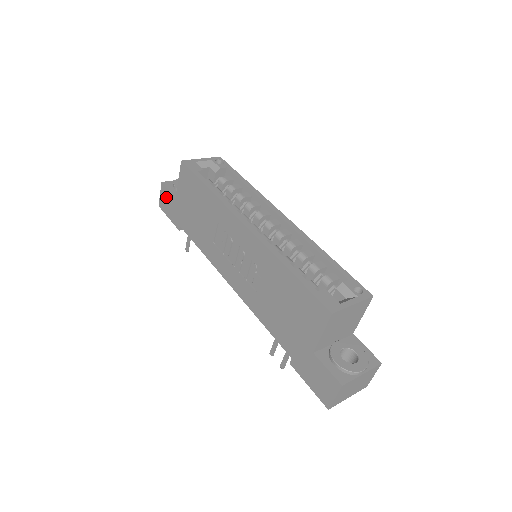
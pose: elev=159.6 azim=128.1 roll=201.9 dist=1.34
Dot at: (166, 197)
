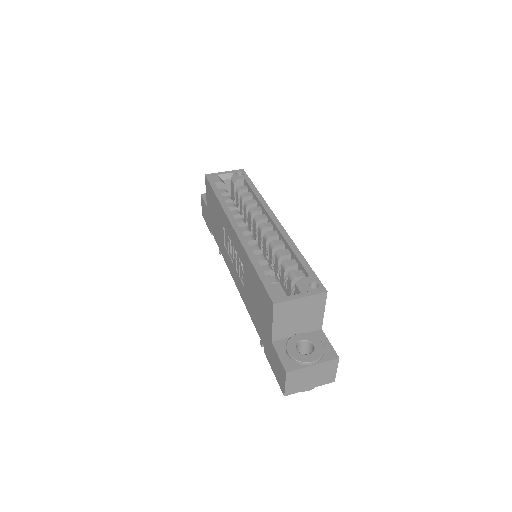
Dot at: (203, 207)
